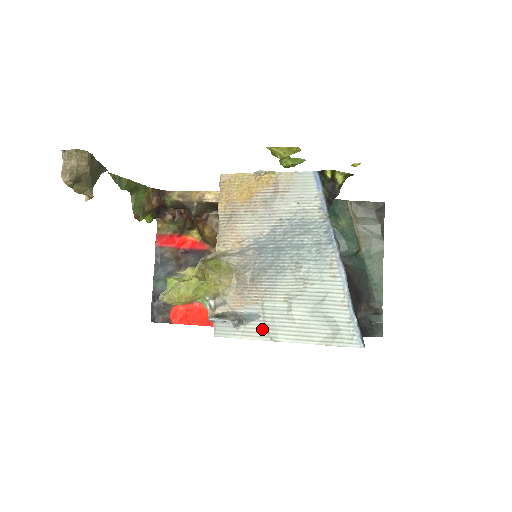
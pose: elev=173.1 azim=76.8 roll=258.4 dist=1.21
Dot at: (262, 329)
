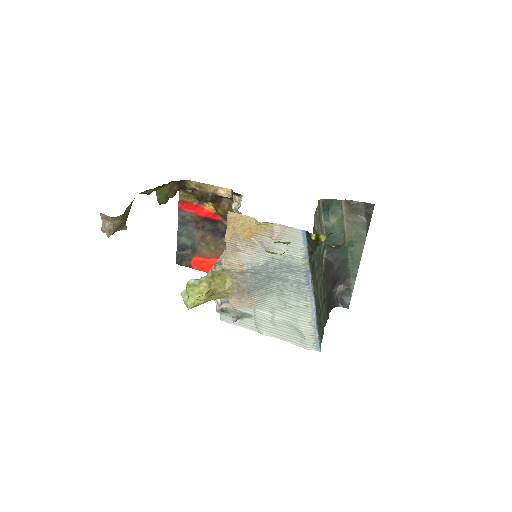
Dot at: (253, 324)
